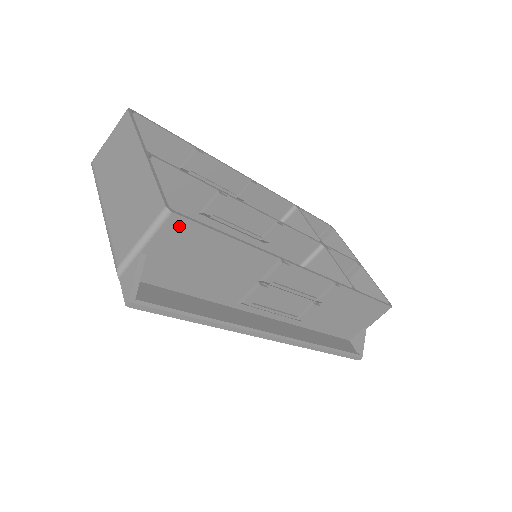
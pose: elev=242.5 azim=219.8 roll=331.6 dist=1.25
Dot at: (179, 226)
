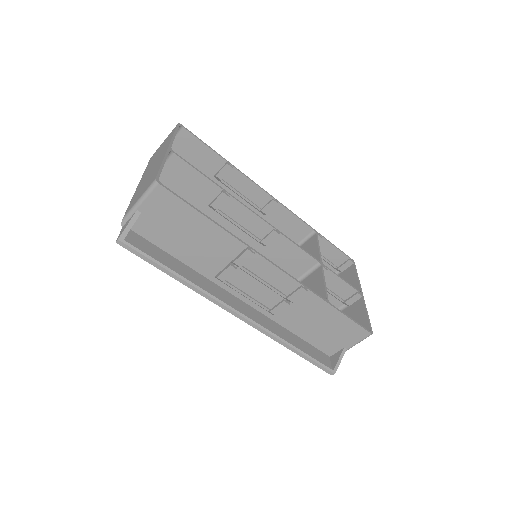
Dot at: (164, 196)
